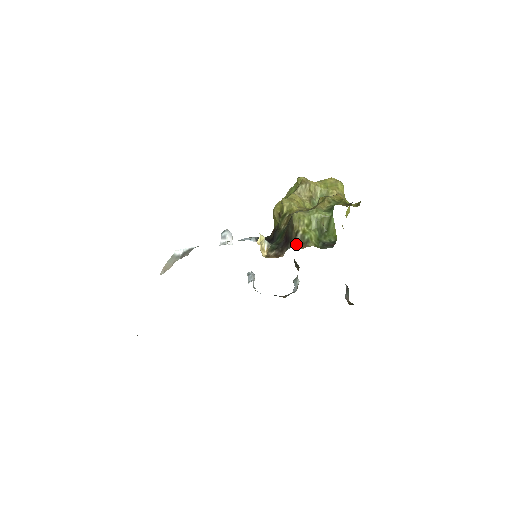
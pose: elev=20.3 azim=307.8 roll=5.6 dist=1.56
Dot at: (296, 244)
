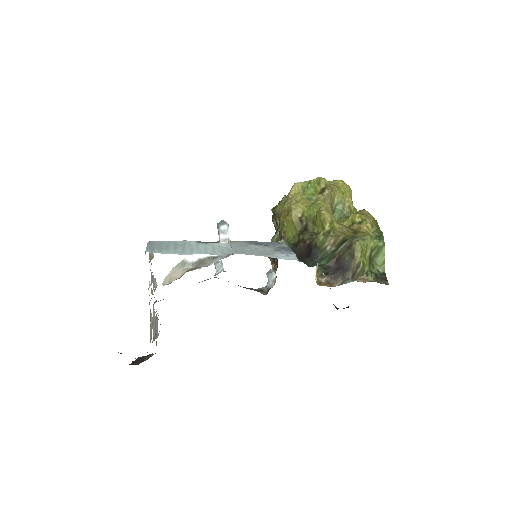
Dot at: (355, 275)
